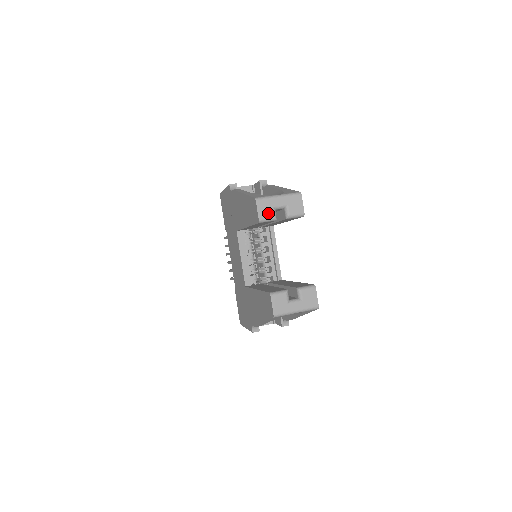
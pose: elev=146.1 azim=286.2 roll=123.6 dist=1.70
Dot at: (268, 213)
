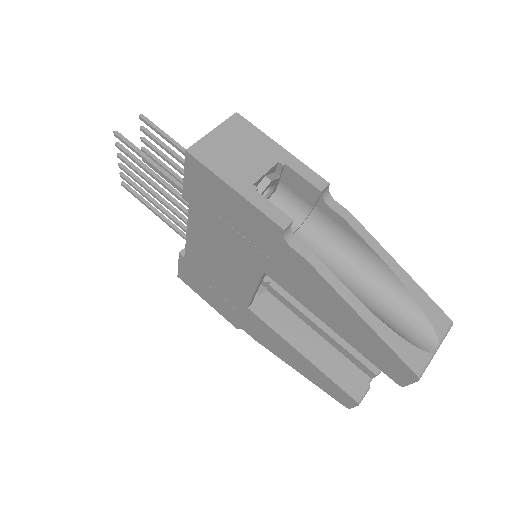
Dot at: occluded
